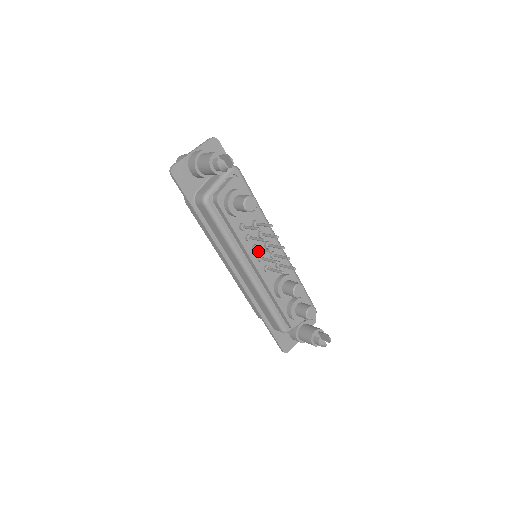
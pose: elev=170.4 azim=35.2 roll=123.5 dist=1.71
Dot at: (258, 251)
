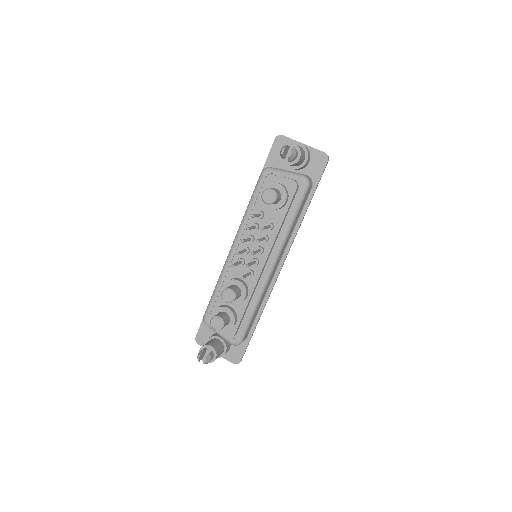
Dot at: (251, 244)
